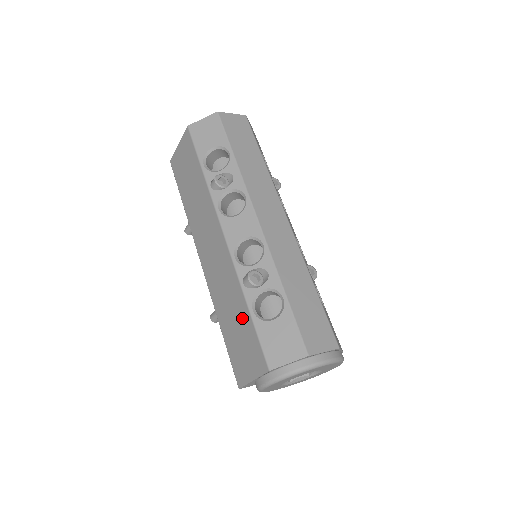
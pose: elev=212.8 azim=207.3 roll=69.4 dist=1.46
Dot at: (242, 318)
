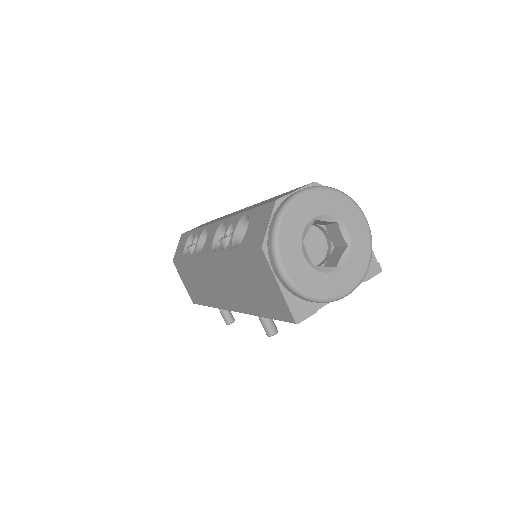
Dot at: (241, 268)
